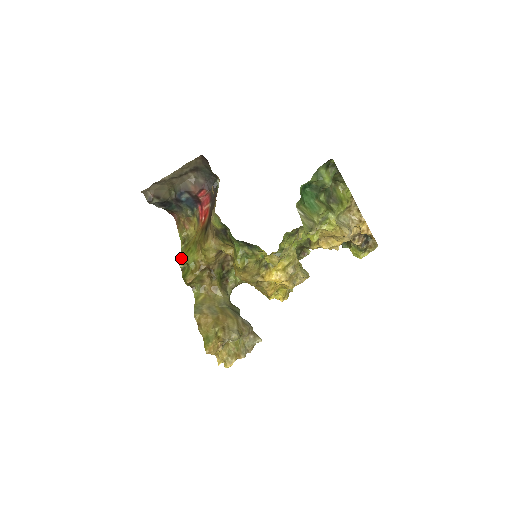
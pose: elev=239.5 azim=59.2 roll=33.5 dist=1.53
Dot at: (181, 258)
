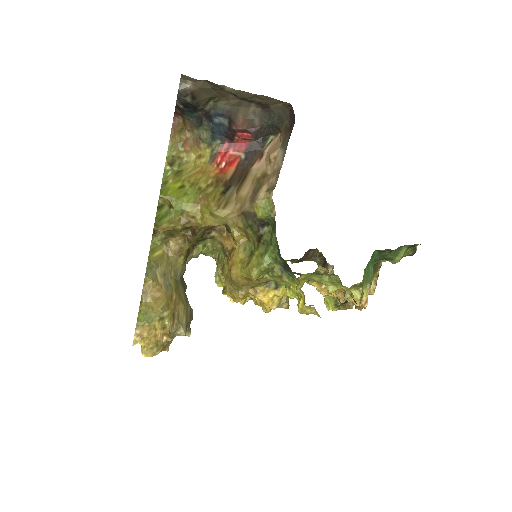
Dot at: (167, 192)
